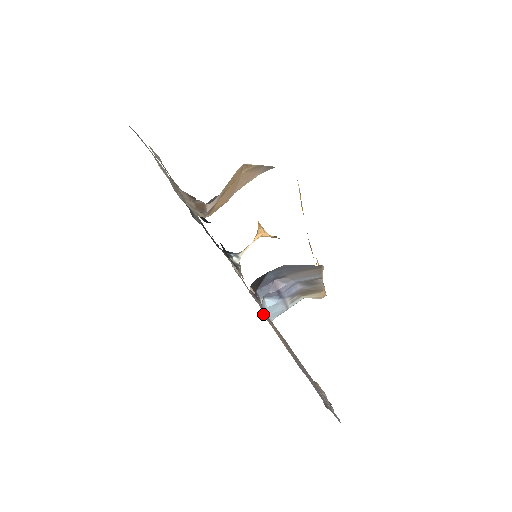
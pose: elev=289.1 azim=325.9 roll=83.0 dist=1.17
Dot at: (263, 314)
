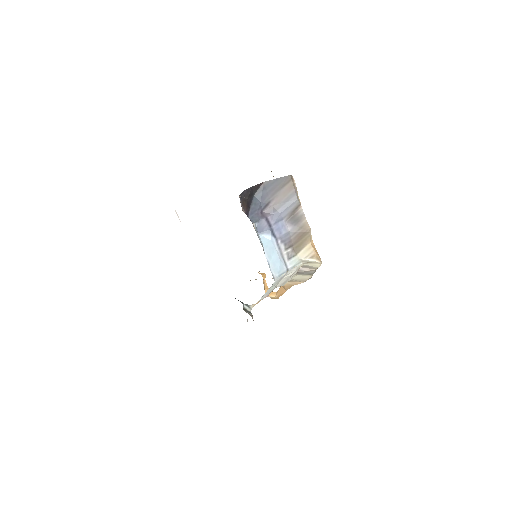
Dot at: occluded
